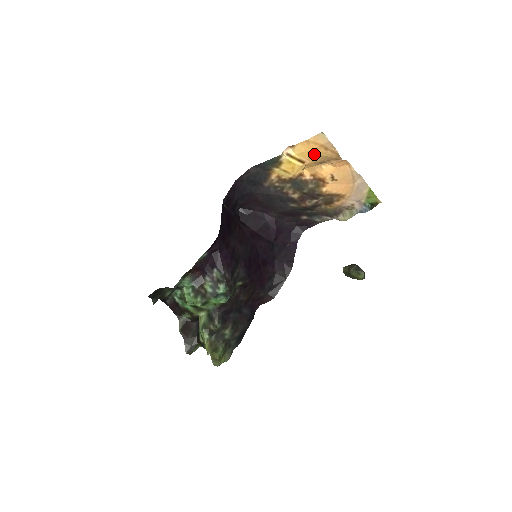
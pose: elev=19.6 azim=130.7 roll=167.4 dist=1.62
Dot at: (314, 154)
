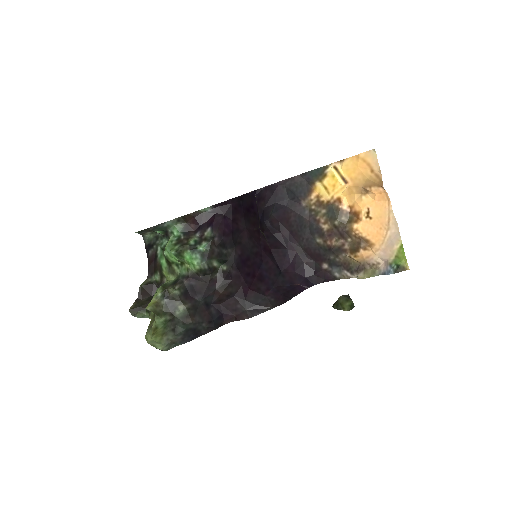
Dot at: (359, 174)
